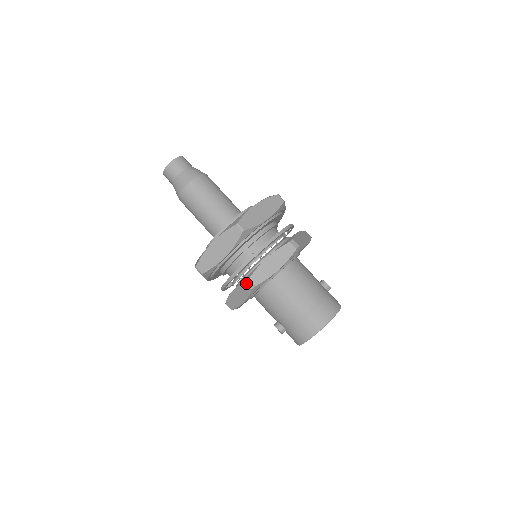
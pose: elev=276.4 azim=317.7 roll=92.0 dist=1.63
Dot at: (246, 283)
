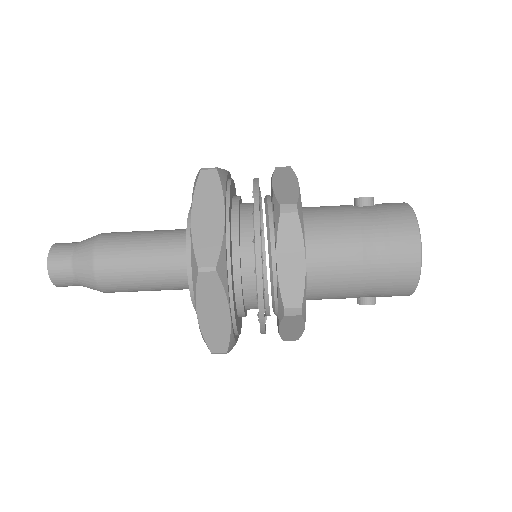
Dot at: (287, 316)
